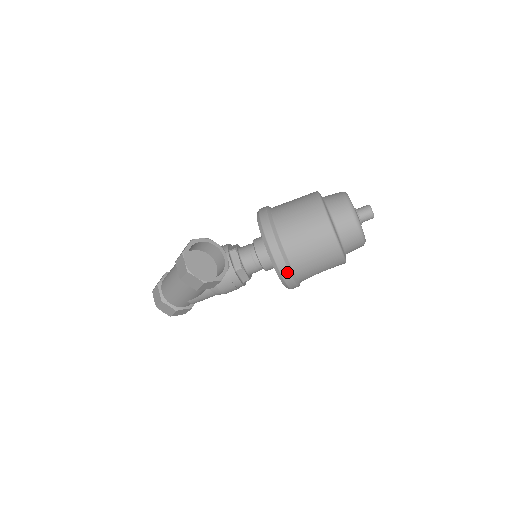
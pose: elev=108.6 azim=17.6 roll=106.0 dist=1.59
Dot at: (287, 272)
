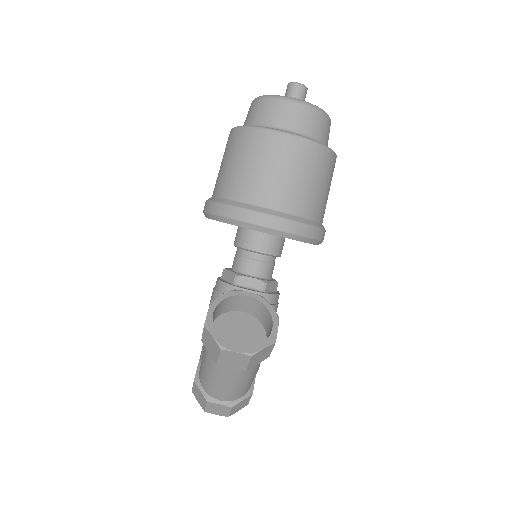
Dot at: (317, 230)
